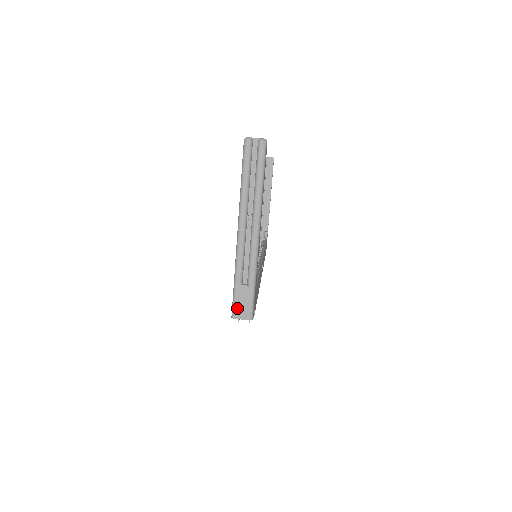
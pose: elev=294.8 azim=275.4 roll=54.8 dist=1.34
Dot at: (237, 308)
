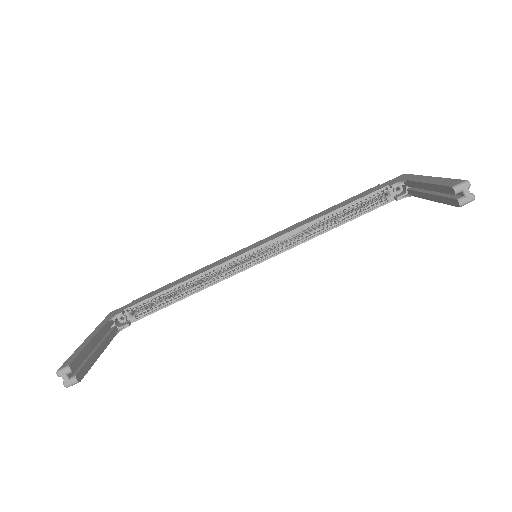
Dot at: occluded
